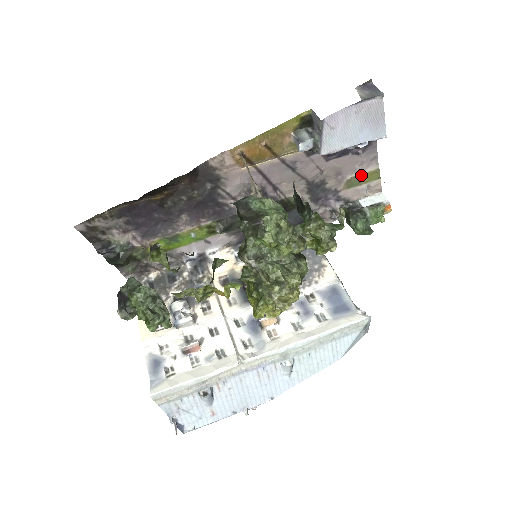
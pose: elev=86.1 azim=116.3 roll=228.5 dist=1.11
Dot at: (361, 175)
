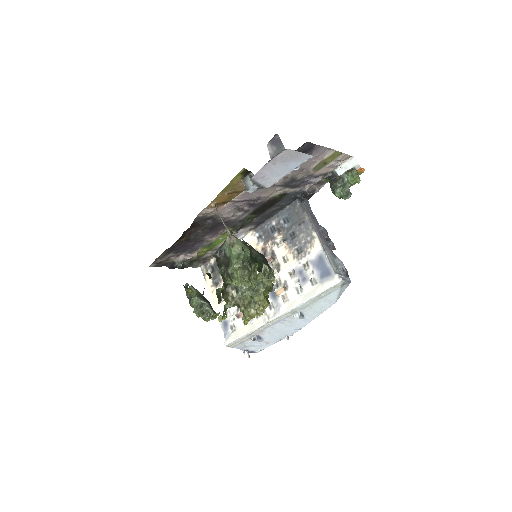
Dot at: (323, 161)
